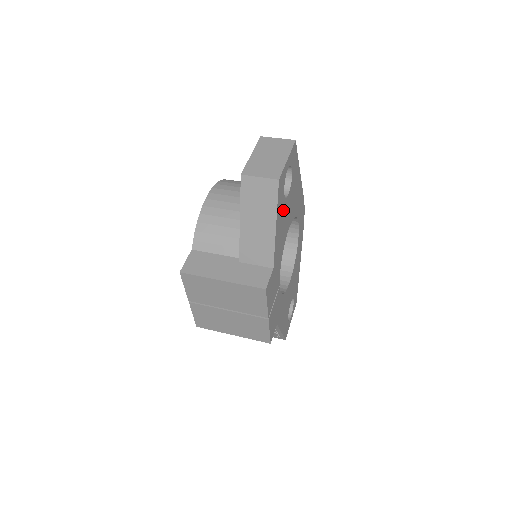
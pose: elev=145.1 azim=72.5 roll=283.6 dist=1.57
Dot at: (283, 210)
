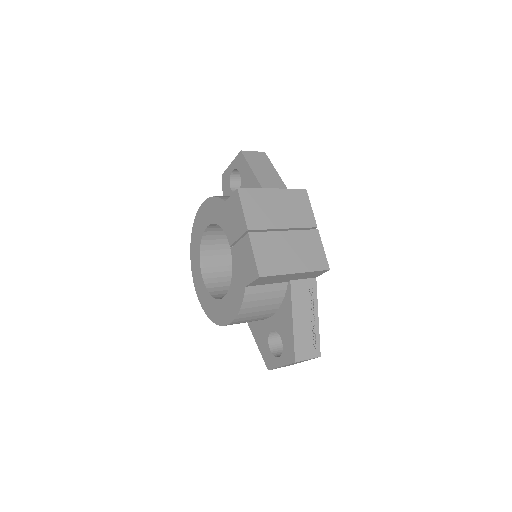
Dot at: occluded
